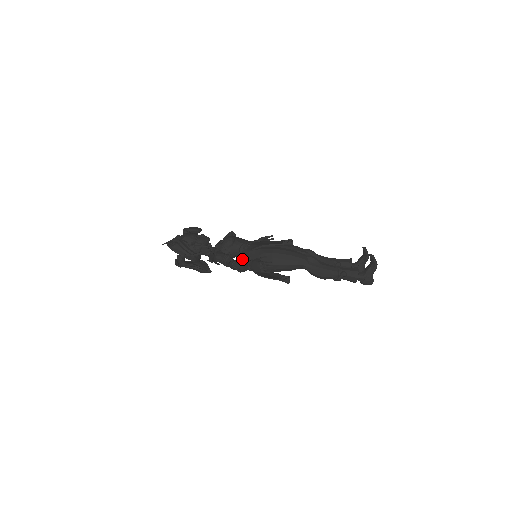
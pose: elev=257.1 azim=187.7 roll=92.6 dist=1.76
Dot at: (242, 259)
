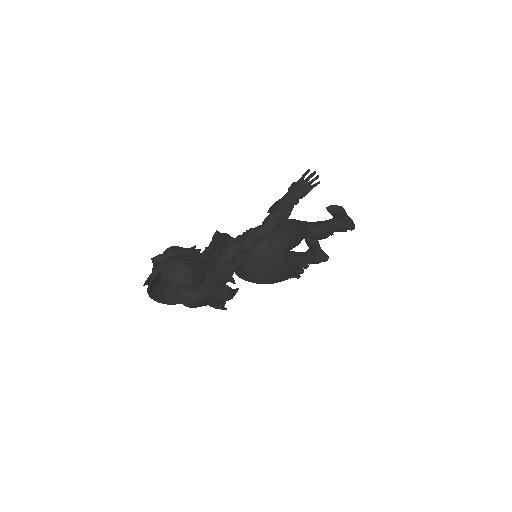
Dot at: (275, 202)
